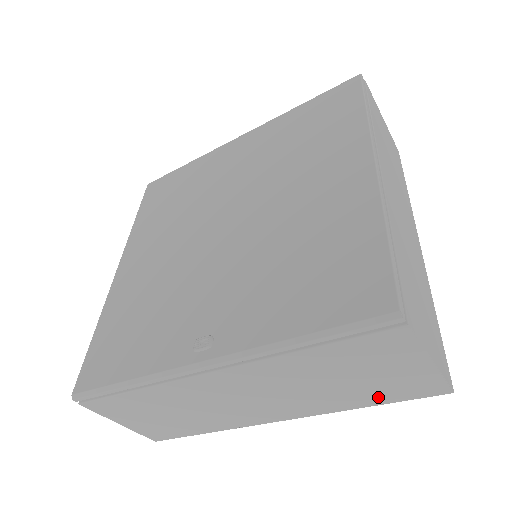
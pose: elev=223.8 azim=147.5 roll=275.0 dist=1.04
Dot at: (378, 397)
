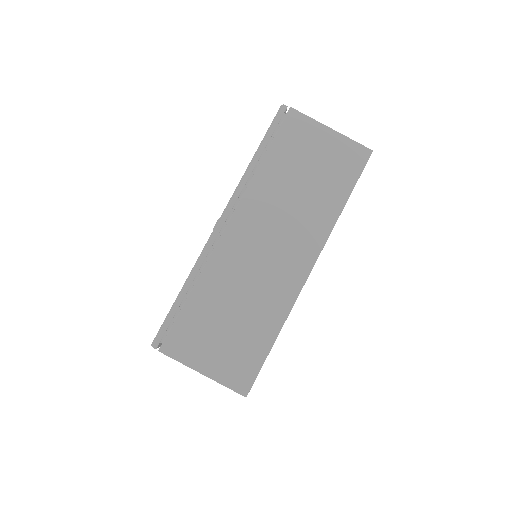
Dot at: (340, 186)
